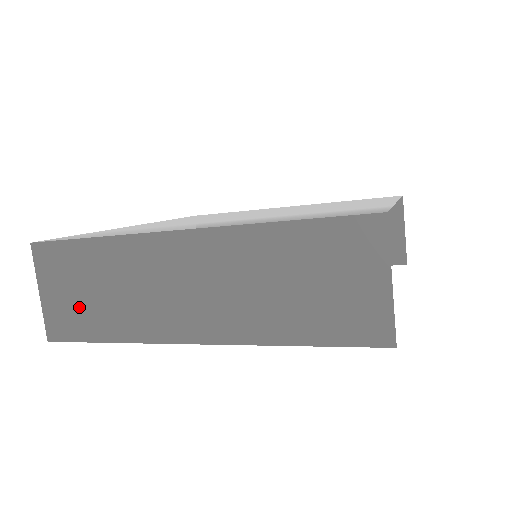
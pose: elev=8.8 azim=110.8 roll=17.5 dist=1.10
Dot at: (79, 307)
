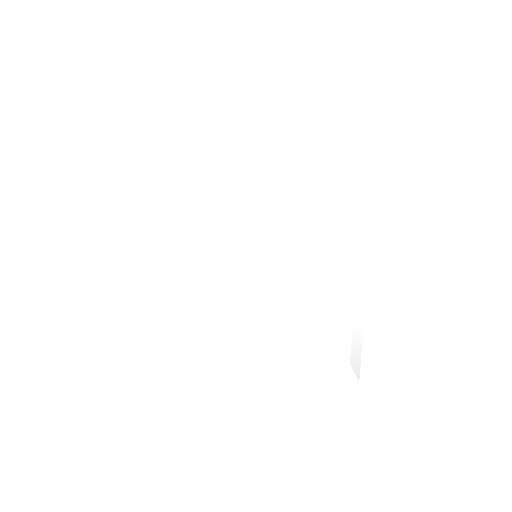
Dot at: occluded
